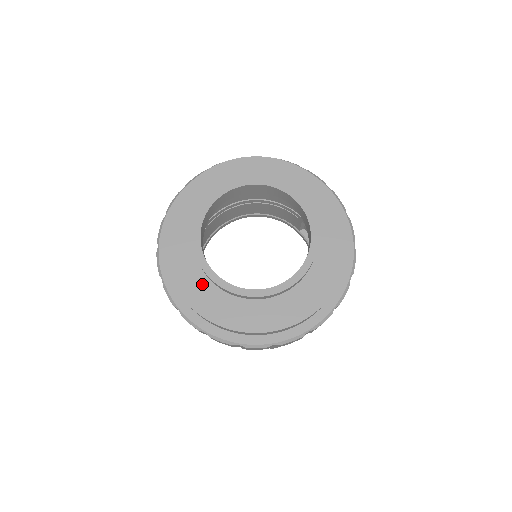
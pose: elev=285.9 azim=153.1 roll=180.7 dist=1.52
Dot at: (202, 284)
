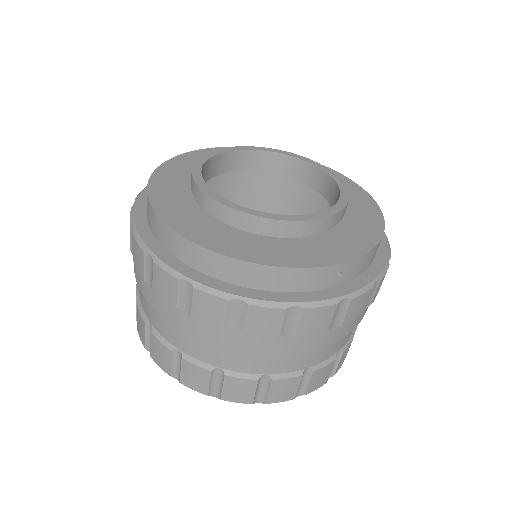
Dot at: (189, 171)
